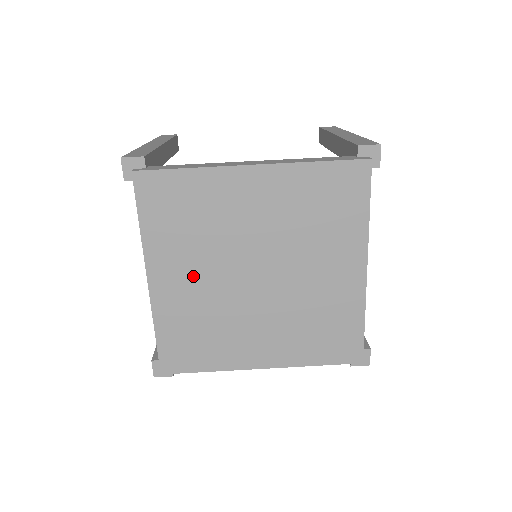
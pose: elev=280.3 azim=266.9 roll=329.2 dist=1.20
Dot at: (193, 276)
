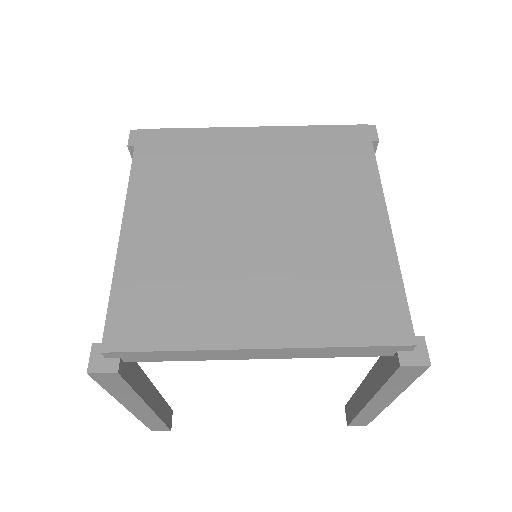
Dot at: (178, 219)
